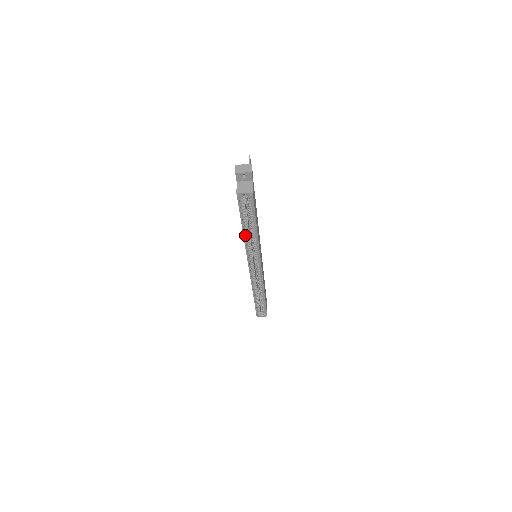
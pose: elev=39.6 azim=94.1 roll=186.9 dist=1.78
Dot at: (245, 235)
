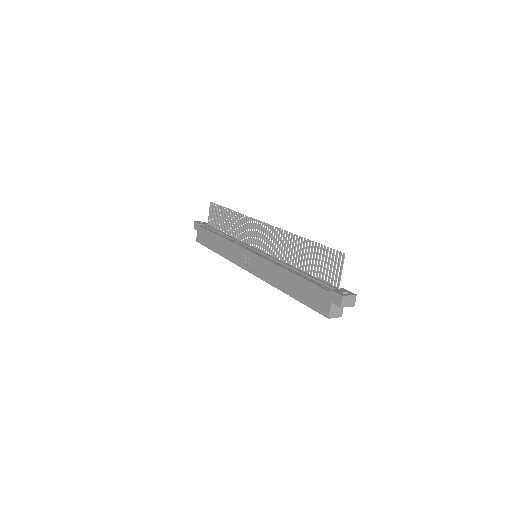
Dot at: (283, 289)
